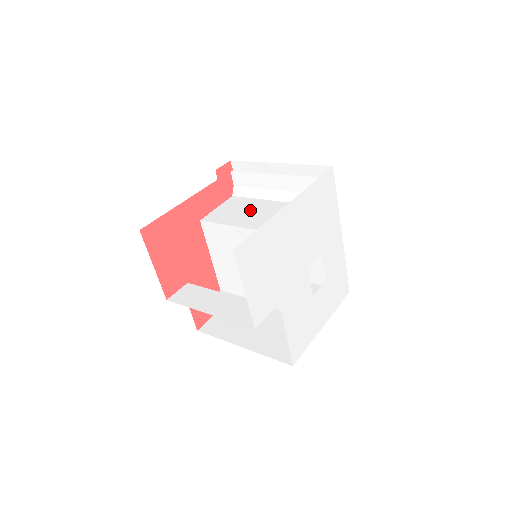
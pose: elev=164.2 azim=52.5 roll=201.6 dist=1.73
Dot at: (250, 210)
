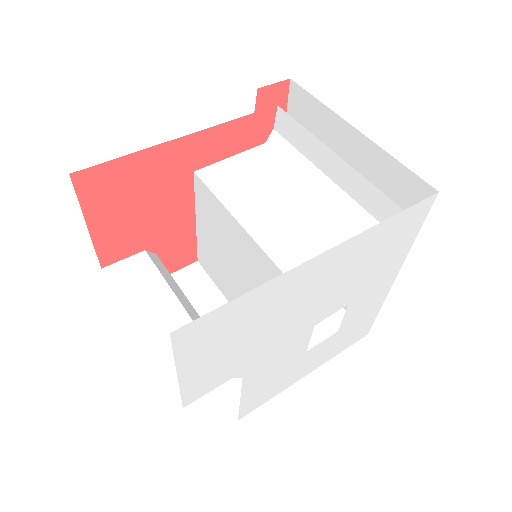
Dot at: (274, 193)
